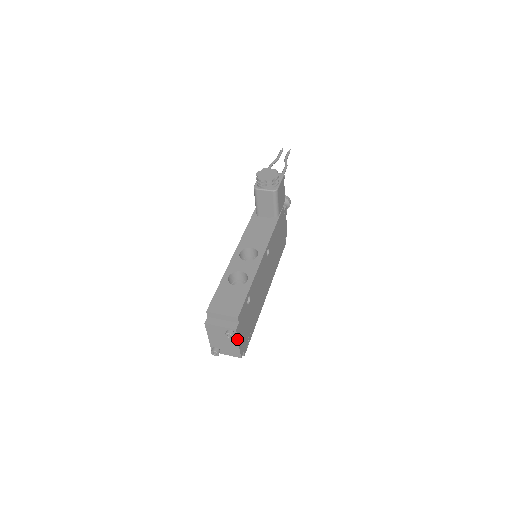
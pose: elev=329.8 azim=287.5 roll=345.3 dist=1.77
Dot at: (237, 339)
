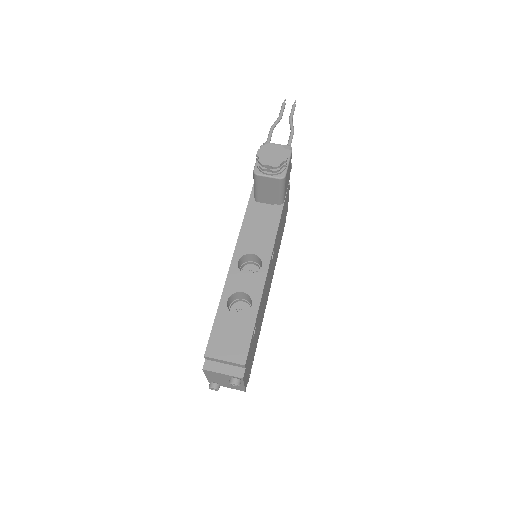
Dot at: (243, 383)
